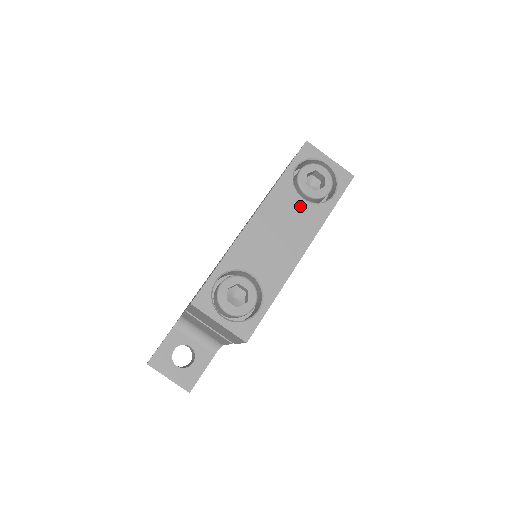
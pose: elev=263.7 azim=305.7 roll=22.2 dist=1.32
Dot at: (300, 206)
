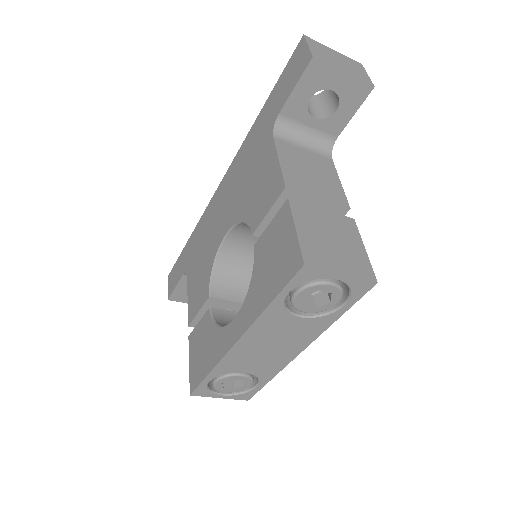
Dot at: (296, 324)
